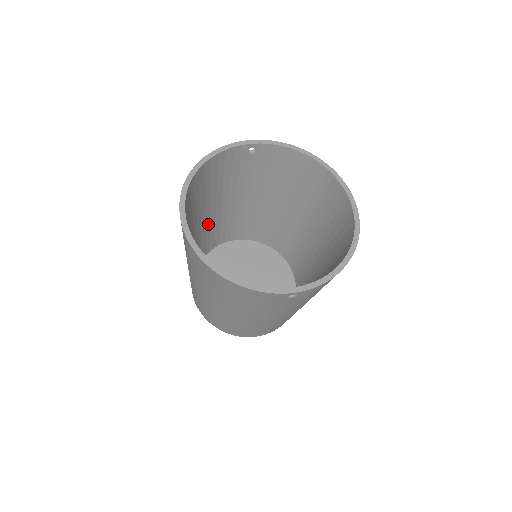
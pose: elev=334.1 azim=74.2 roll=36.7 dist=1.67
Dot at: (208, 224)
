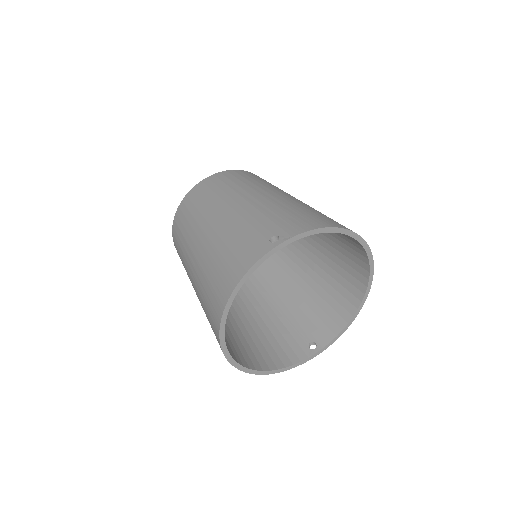
Dot at: occluded
